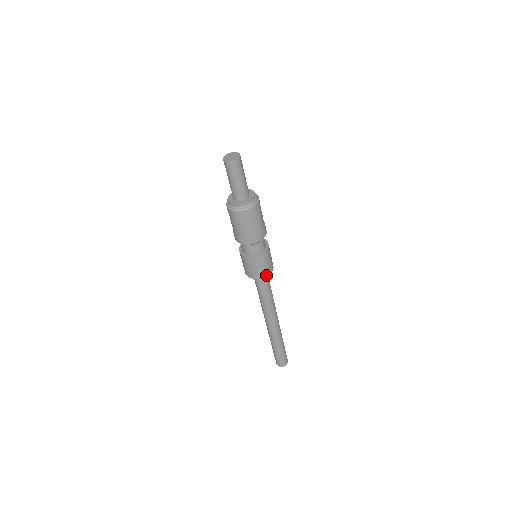
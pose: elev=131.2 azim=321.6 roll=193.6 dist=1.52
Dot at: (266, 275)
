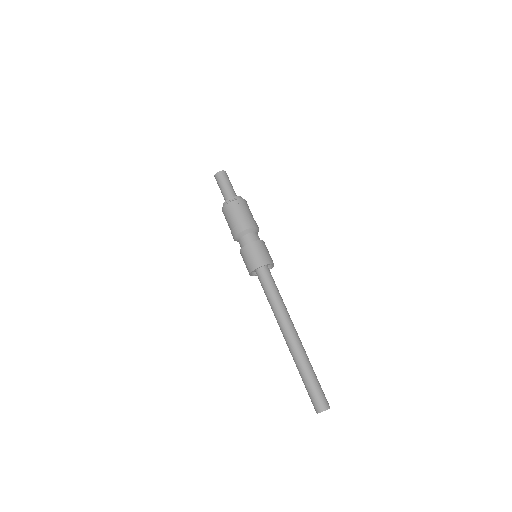
Dot at: (264, 264)
